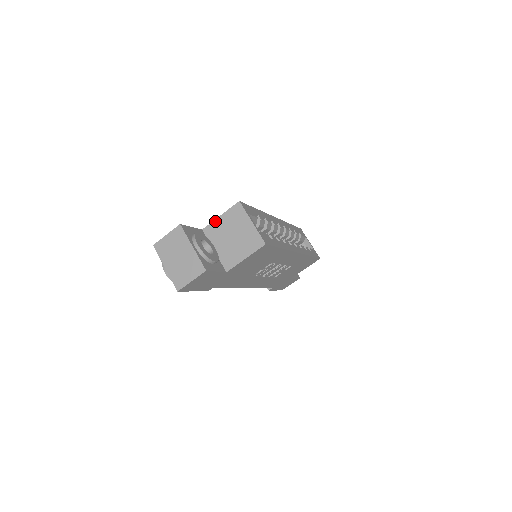
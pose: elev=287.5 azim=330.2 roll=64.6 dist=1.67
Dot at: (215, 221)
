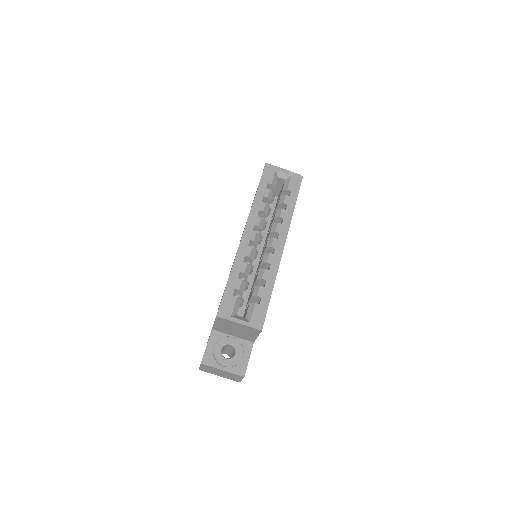
Dot at: (214, 326)
